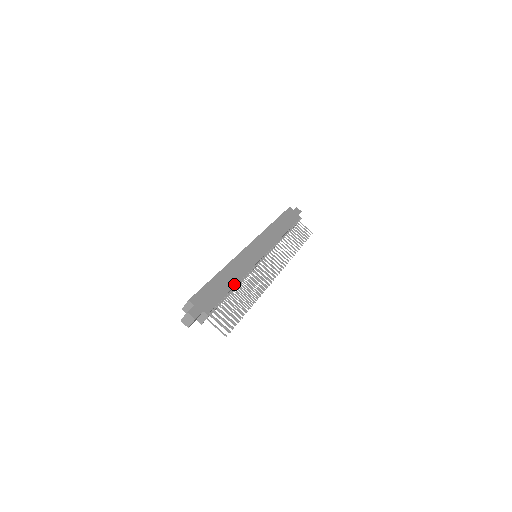
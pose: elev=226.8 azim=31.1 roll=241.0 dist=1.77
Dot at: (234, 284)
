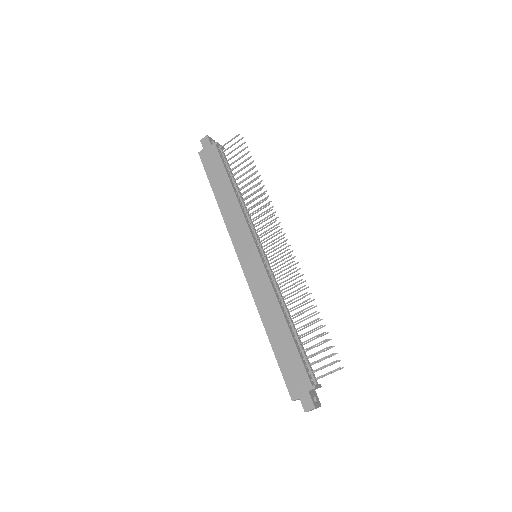
Dot at: (285, 324)
